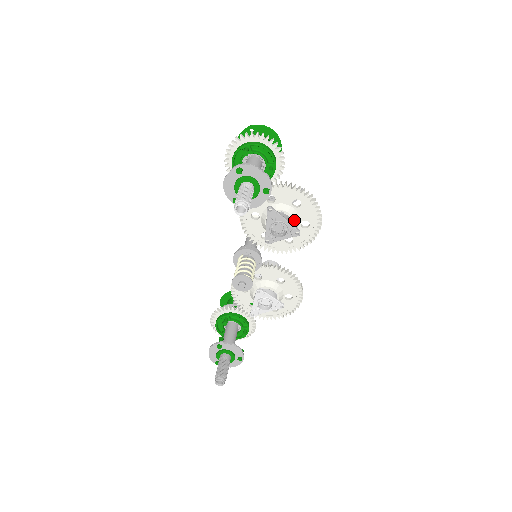
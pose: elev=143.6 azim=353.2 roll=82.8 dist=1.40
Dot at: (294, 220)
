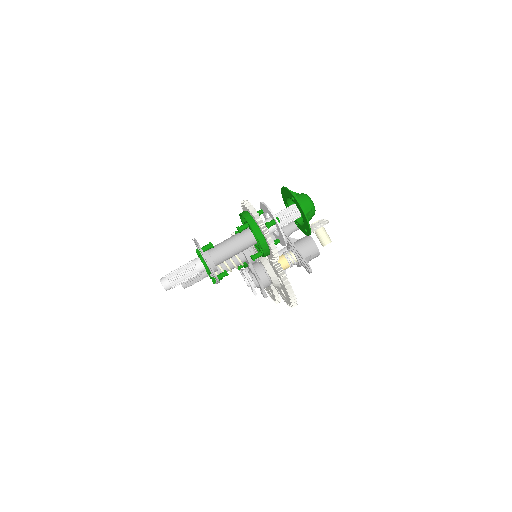
Dot at: (274, 284)
